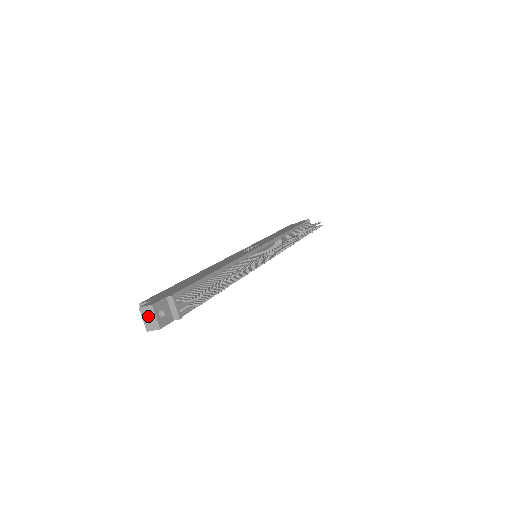
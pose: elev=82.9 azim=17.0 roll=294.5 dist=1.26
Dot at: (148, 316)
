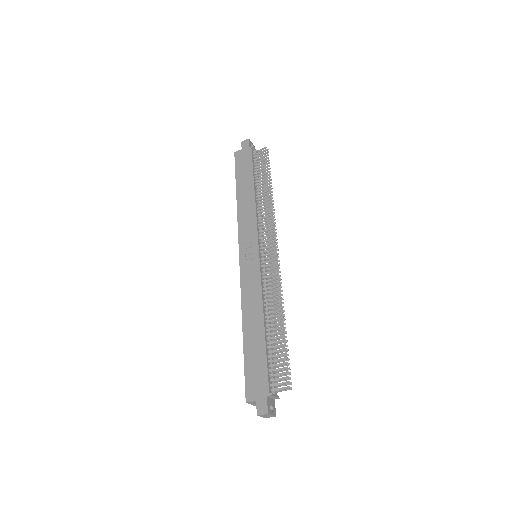
Dot at: (265, 416)
